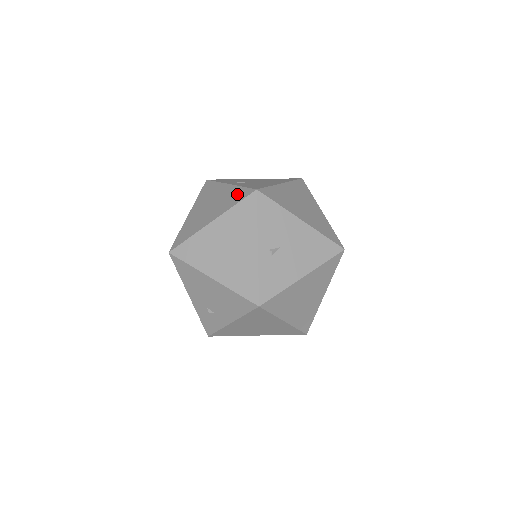
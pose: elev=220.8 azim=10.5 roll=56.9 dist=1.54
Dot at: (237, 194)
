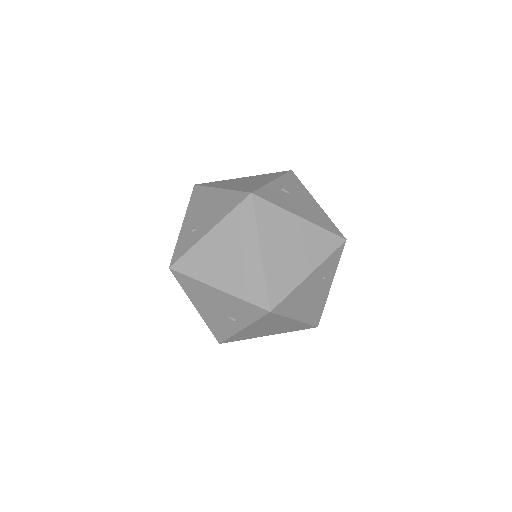
Dot at: occluded
